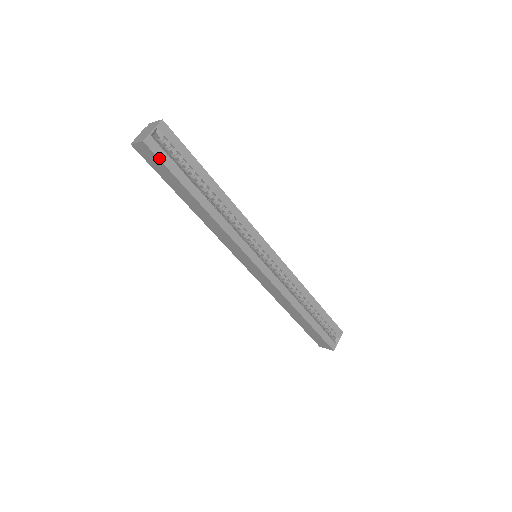
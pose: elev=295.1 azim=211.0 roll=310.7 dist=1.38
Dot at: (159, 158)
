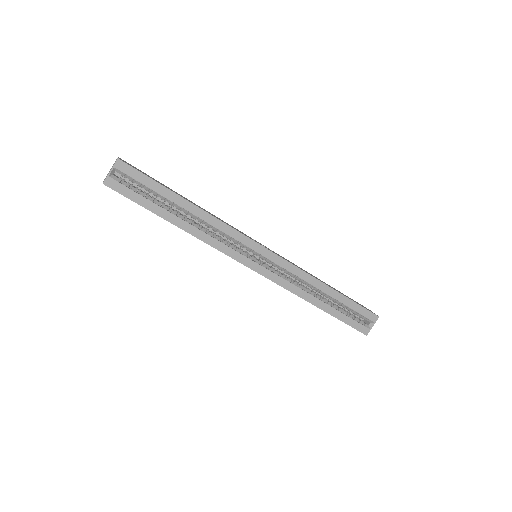
Dot at: (122, 194)
